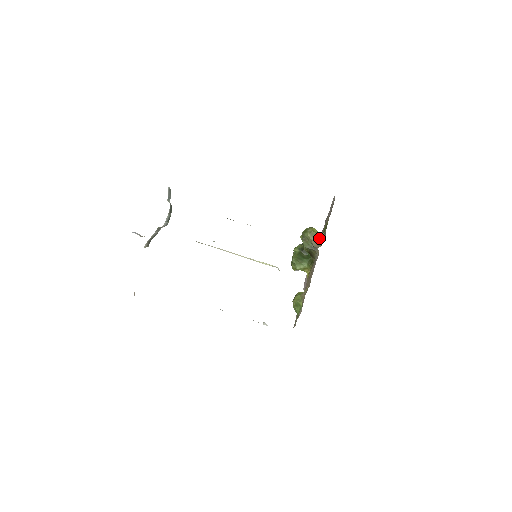
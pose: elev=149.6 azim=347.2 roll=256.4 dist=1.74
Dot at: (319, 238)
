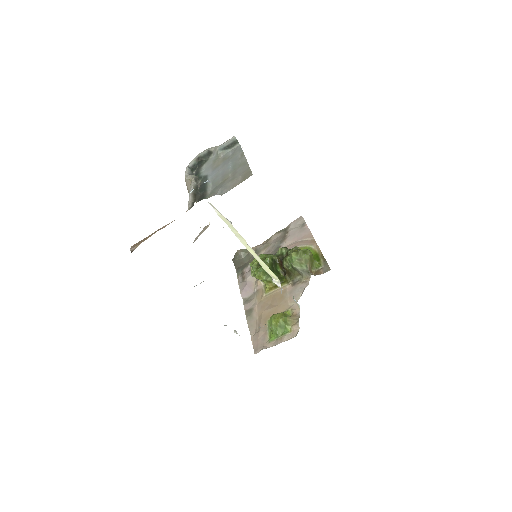
Dot at: (315, 265)
